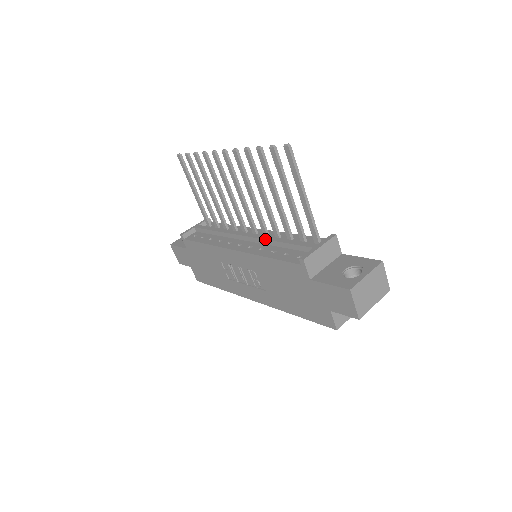
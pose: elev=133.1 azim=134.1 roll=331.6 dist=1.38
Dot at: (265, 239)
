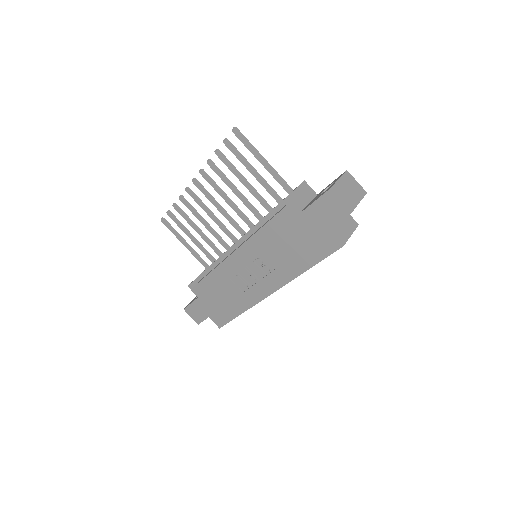
Dot at: (254, 225)
